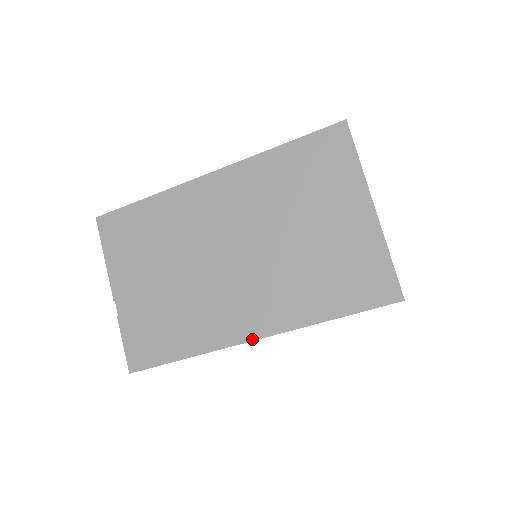
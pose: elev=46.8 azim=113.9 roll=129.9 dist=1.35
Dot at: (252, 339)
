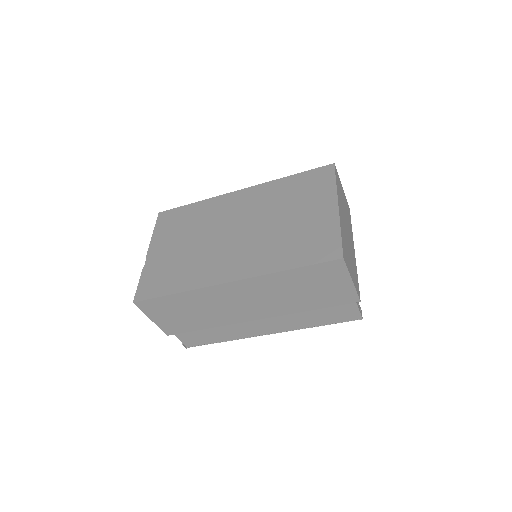
Dot at: (228, 281)
